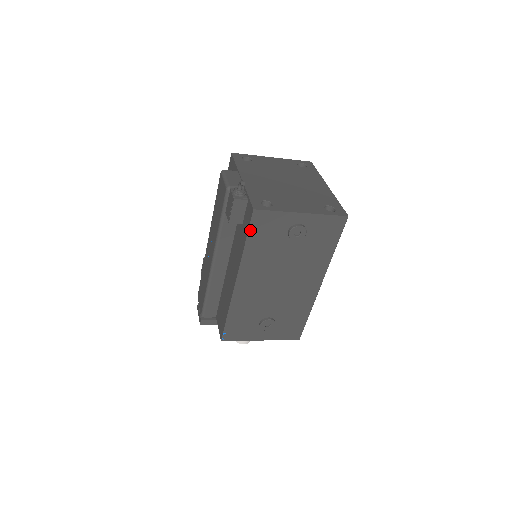
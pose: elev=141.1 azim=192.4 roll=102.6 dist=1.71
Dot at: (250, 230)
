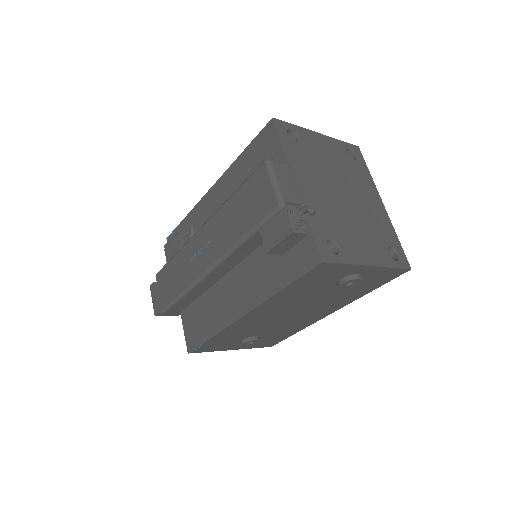
Dot at: (300, 278)
